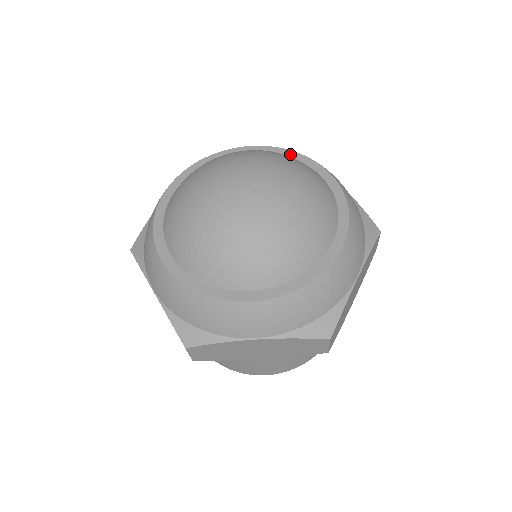
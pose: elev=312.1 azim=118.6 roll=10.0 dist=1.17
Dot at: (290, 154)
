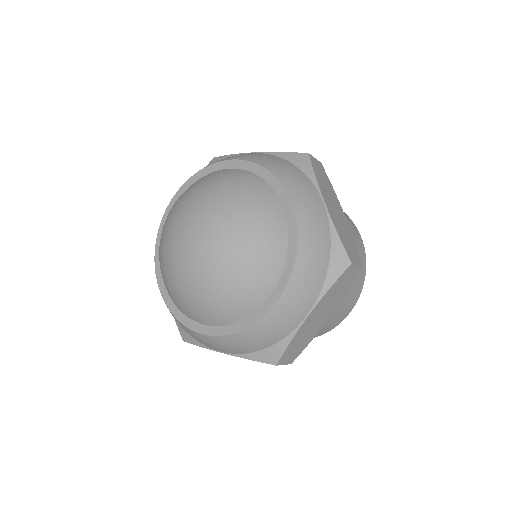
Dot at: (265, 175)
